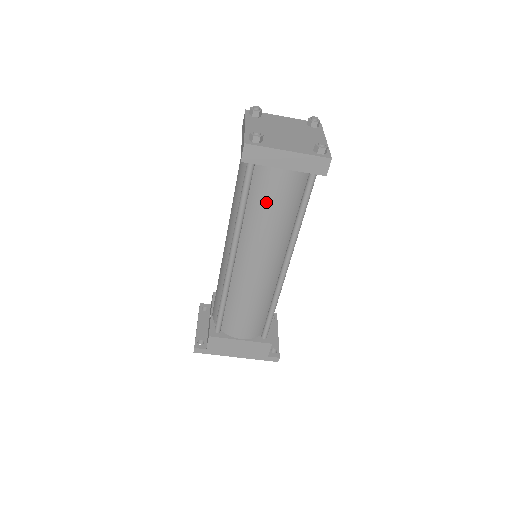
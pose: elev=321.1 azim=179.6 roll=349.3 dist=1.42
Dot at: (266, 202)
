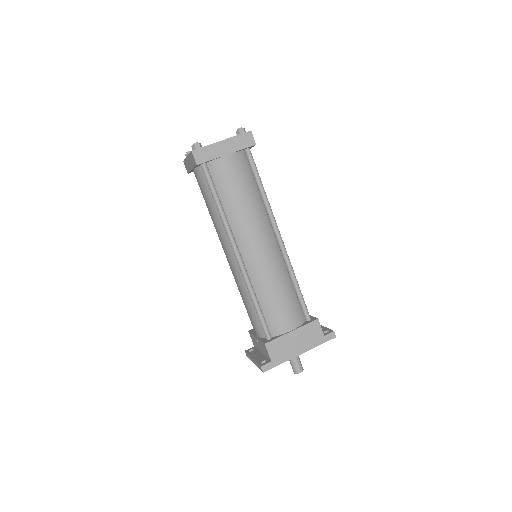
Dot at: (231, 188)
